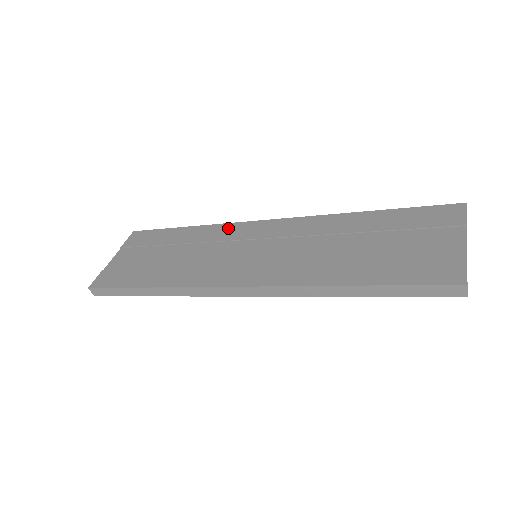
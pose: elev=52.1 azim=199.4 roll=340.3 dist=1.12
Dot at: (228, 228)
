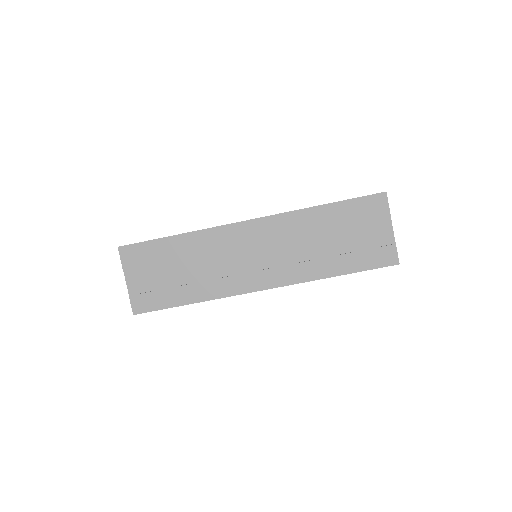
Dot at: (217, 234)
